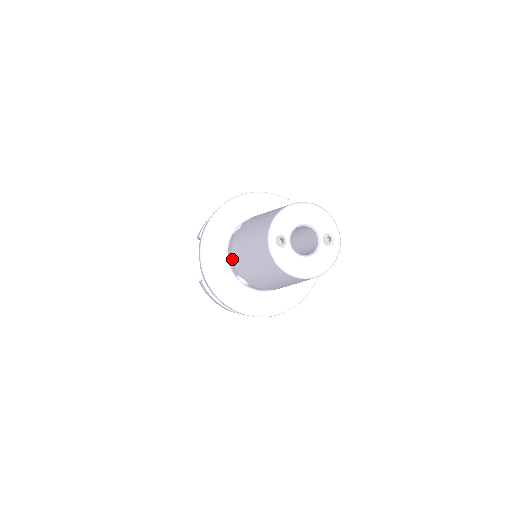
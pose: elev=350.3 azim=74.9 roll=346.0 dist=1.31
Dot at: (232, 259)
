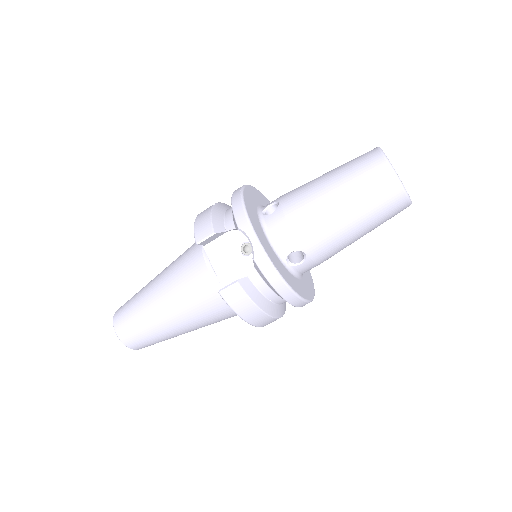
Dot at: (291, 232)
